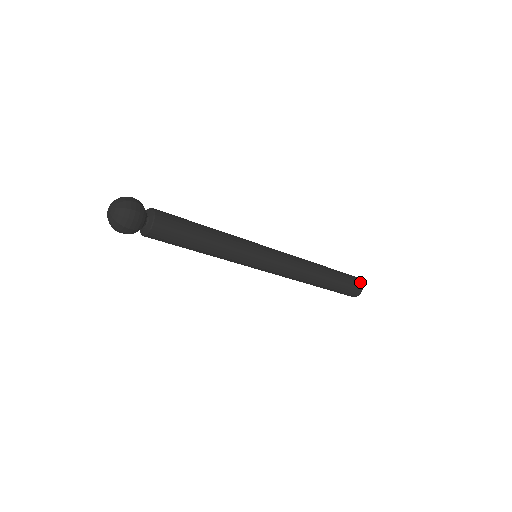
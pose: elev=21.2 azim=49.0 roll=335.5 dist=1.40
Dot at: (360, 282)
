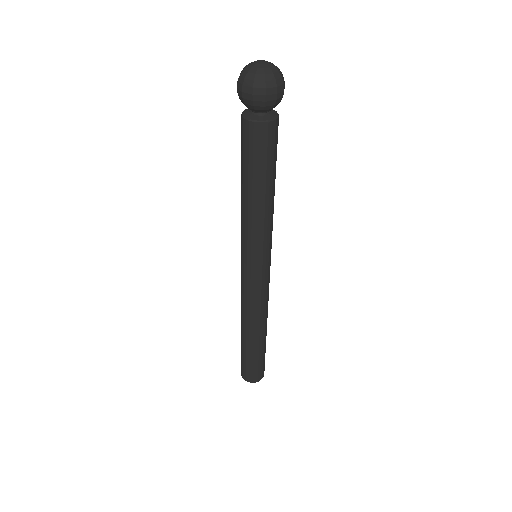
Dot at: (264, 370)
